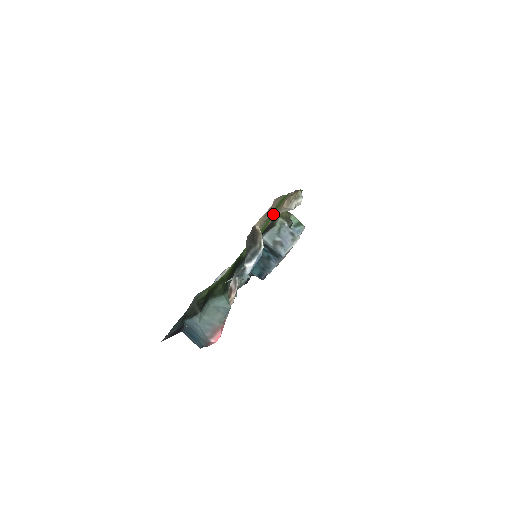
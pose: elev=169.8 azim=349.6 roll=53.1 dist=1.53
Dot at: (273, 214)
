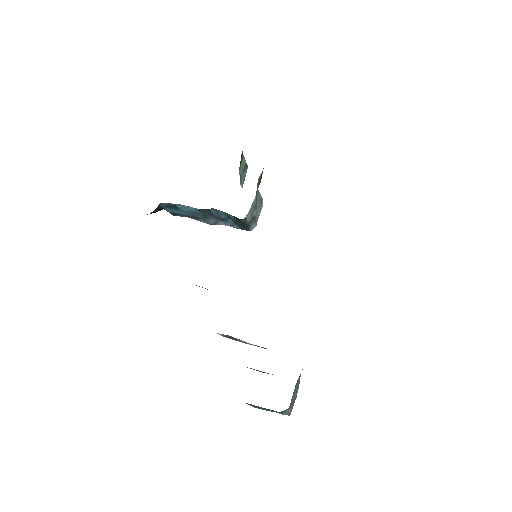
Dot at: occluded
